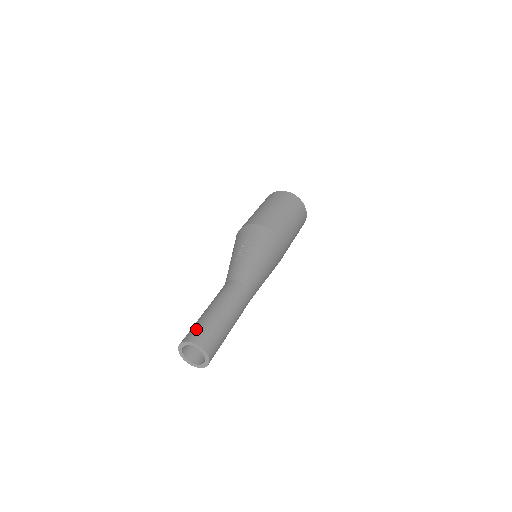
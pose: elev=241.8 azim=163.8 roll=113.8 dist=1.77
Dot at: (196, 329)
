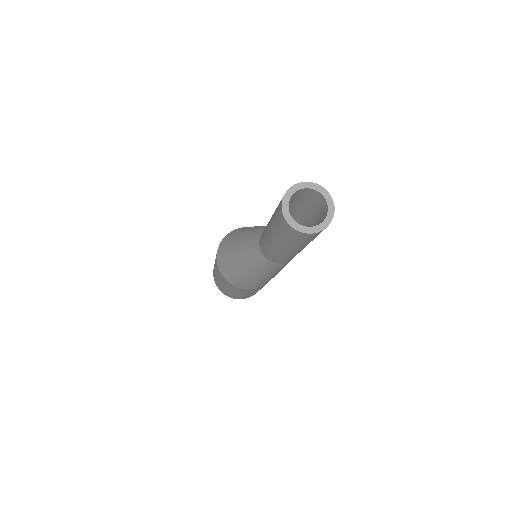
Dot at: occluded
